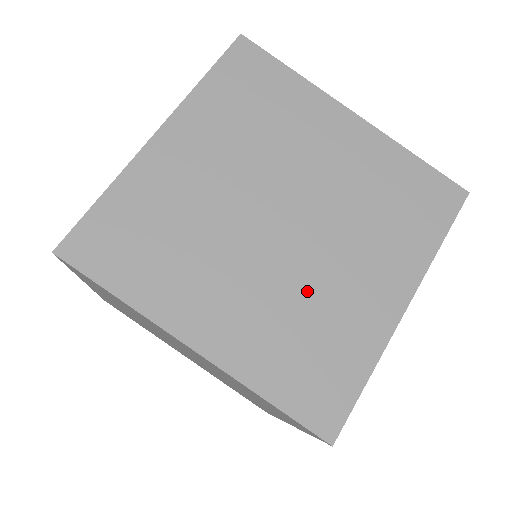
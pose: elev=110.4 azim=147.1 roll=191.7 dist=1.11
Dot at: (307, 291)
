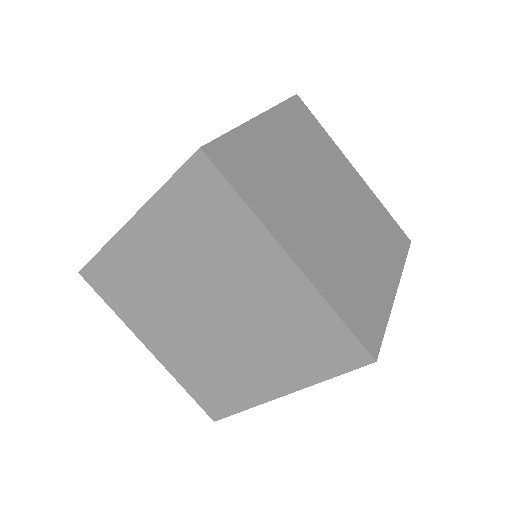
Dot at: occluded
